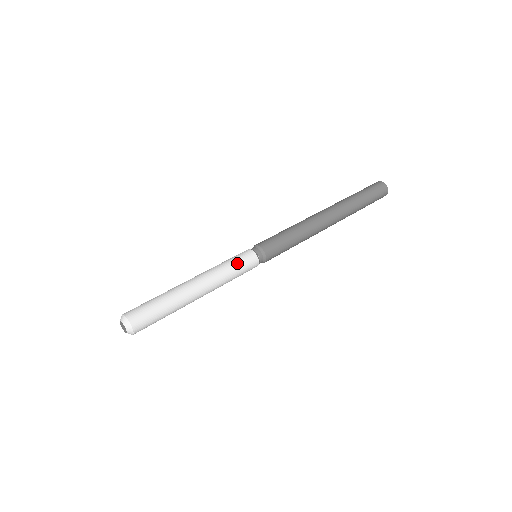
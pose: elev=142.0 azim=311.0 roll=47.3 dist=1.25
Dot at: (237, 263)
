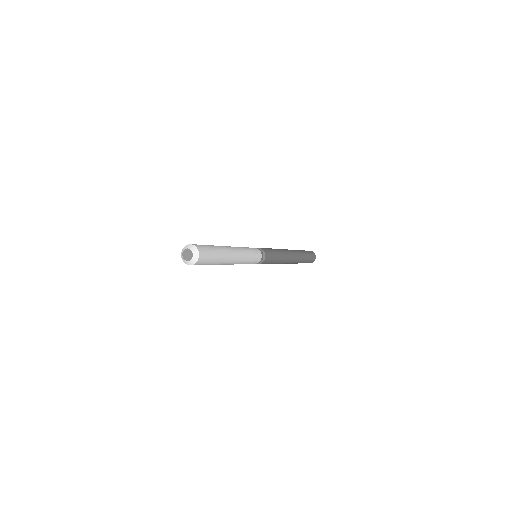
Dot at: occluded
